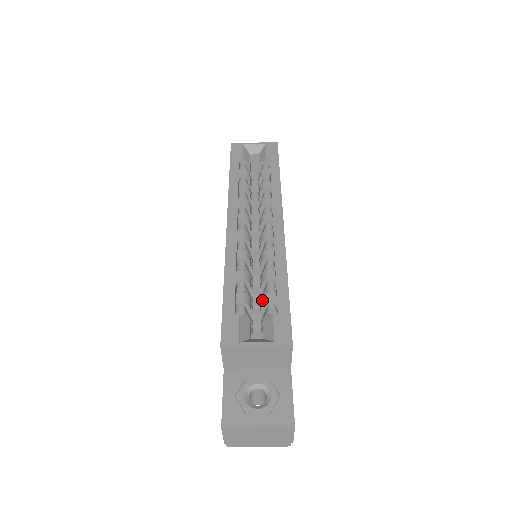
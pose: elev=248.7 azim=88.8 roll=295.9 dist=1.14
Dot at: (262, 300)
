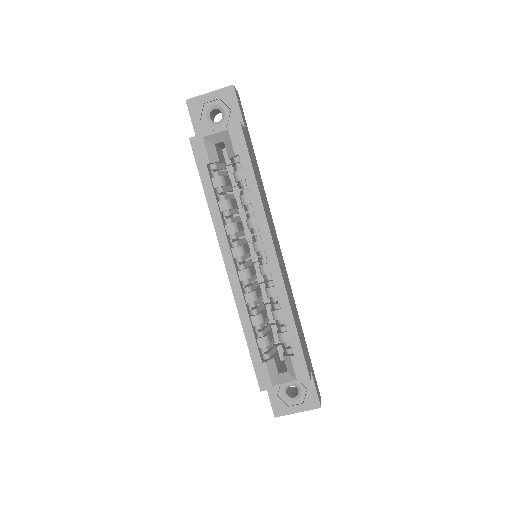
Dot at: (278, 337)
